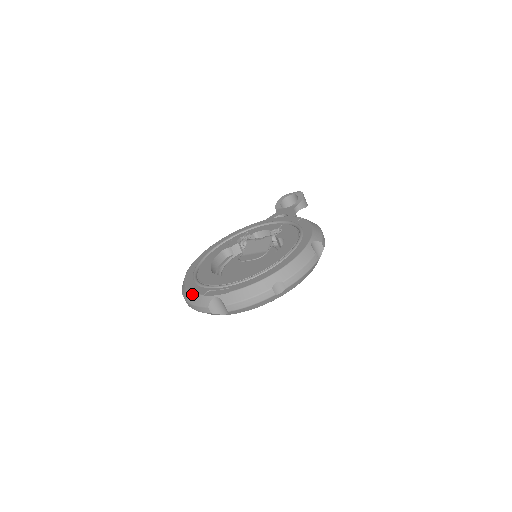
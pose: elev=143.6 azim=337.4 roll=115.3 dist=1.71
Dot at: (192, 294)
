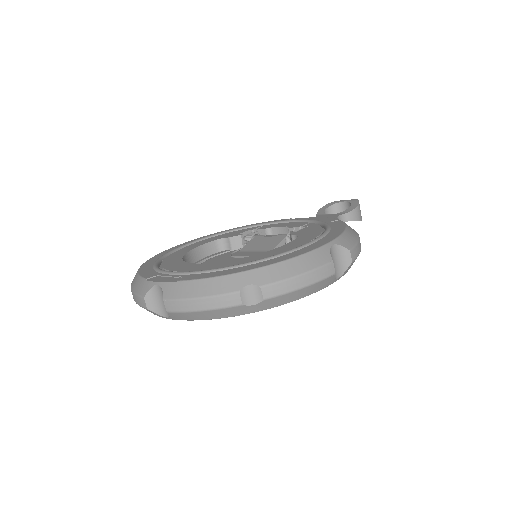
Dot at: (137, 276)
